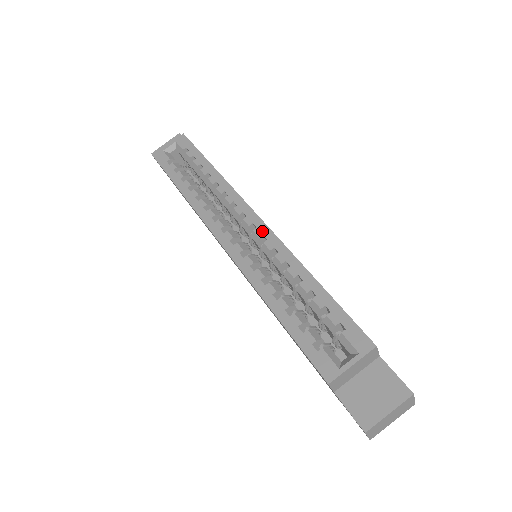
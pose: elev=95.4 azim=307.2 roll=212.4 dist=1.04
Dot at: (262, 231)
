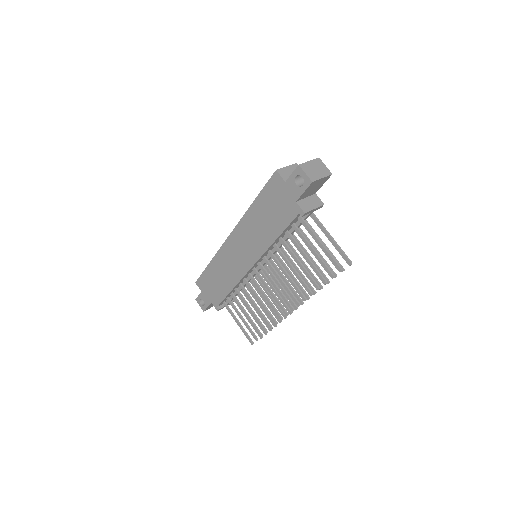
Dot at: occluded
